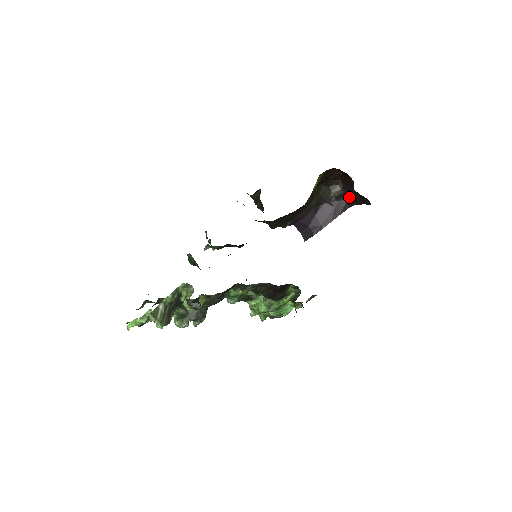
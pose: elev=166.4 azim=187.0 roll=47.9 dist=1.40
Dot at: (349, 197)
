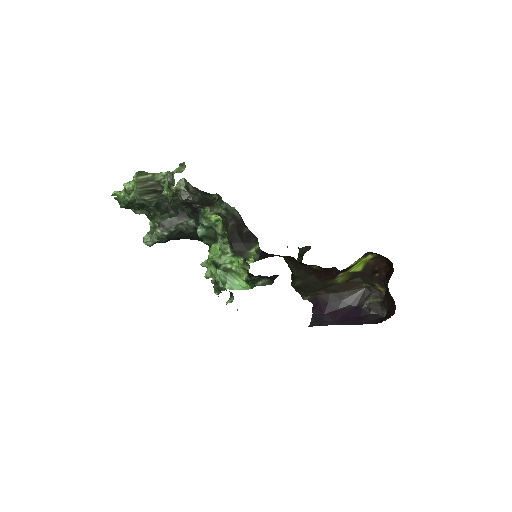
Dot at: (382, 317)
